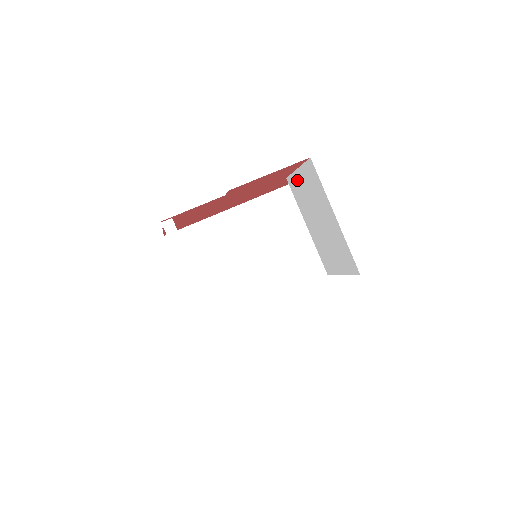
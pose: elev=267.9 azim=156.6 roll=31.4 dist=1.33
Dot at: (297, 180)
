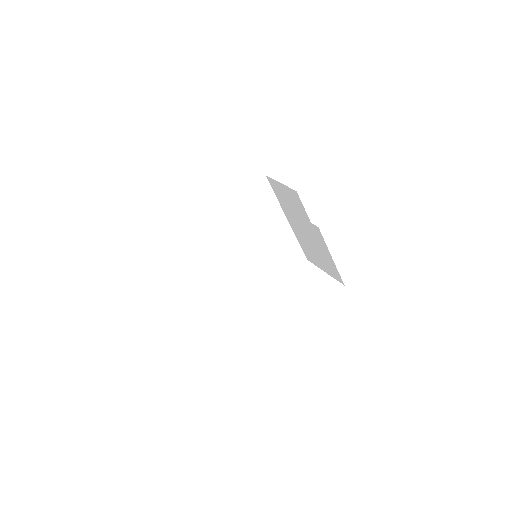
Dot at: (295, 217)
